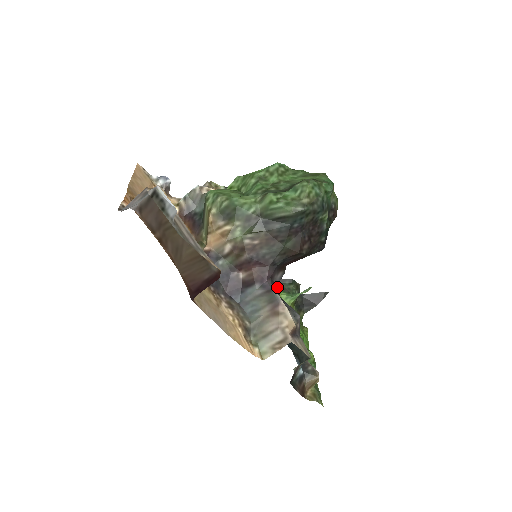
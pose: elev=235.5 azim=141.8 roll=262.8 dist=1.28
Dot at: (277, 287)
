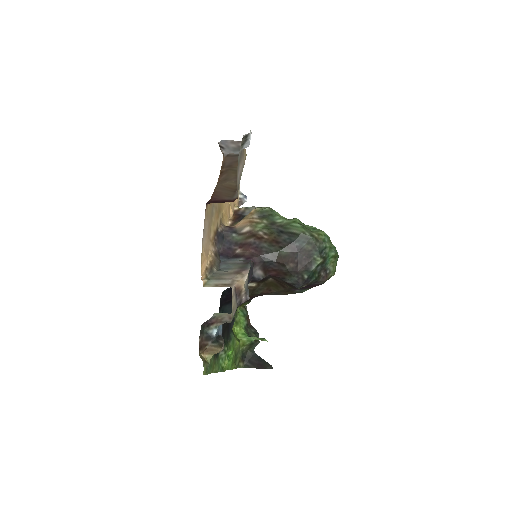
Dot at: (251, 278)
